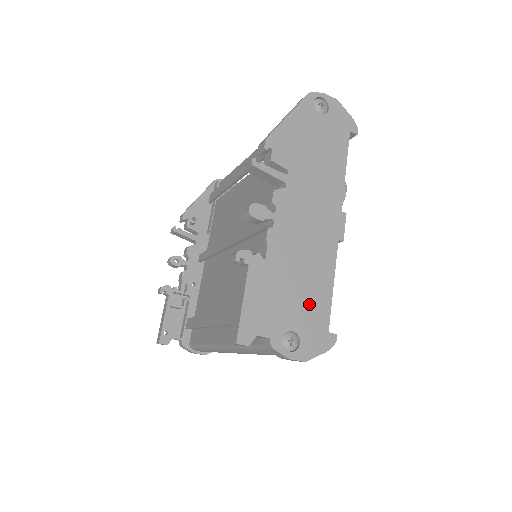
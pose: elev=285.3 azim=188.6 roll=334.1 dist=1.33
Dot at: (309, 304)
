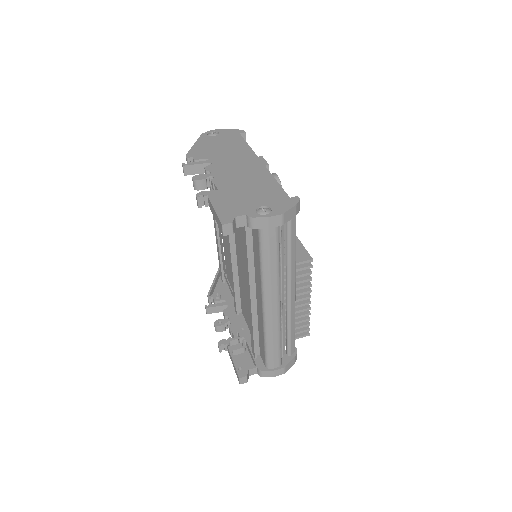
Dot at: (264, 193)
